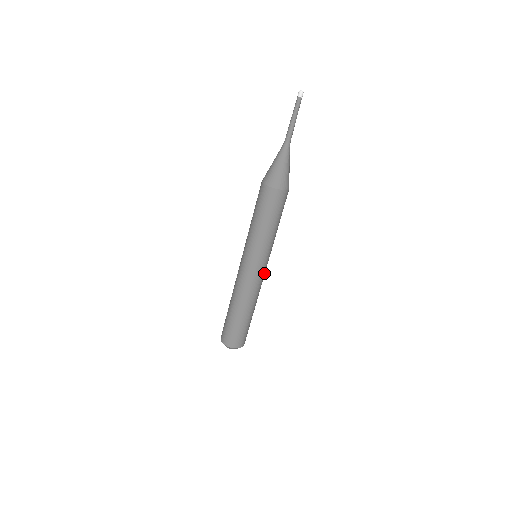
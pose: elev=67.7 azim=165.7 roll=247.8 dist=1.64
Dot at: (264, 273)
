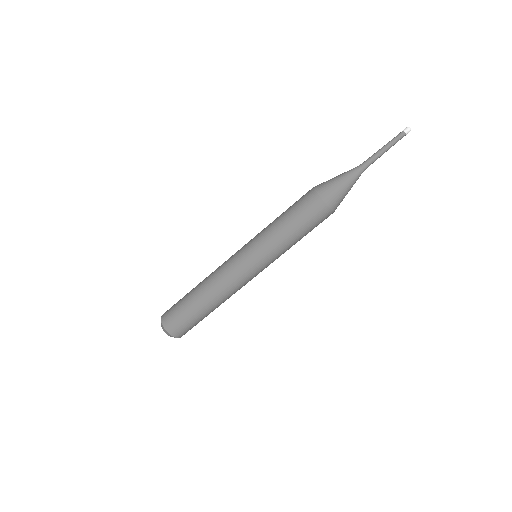
Dot at: occluded
